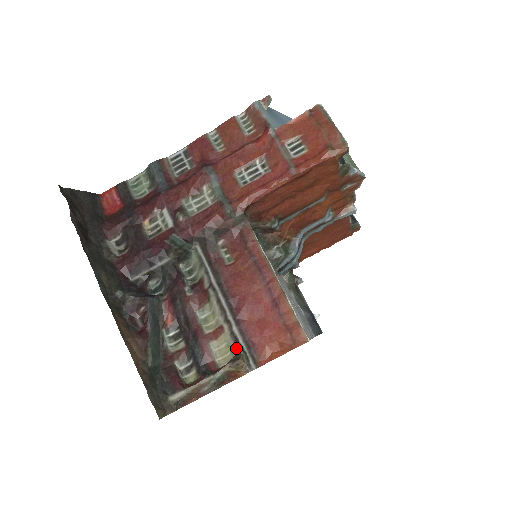
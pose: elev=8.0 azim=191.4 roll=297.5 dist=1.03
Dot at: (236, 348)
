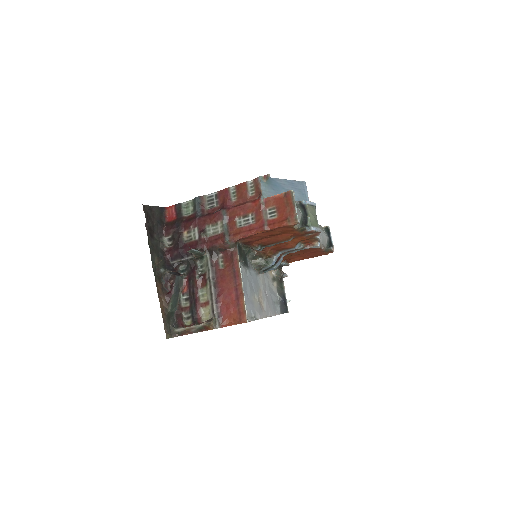
Dot at: (212, 315)
